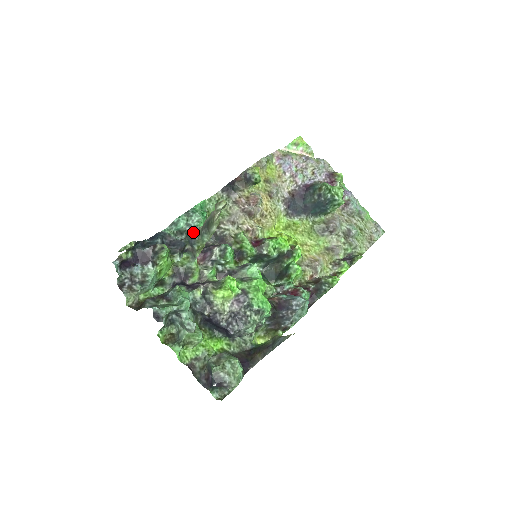
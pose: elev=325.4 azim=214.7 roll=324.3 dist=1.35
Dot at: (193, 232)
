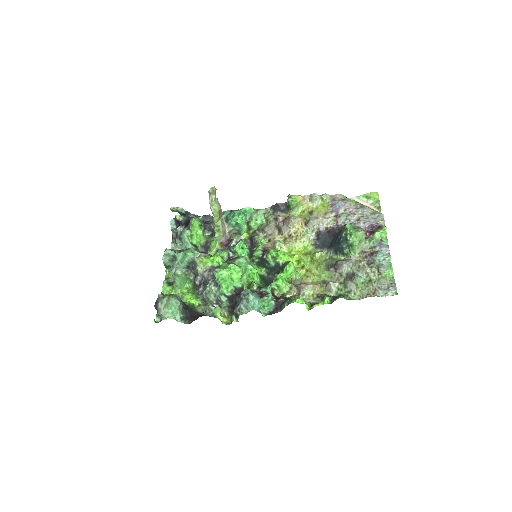
Dot at: occluded
